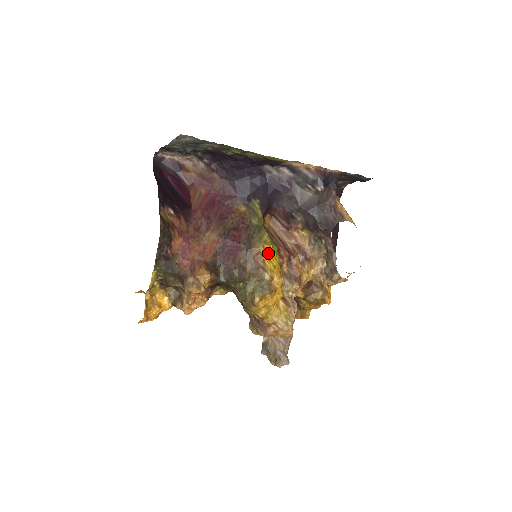
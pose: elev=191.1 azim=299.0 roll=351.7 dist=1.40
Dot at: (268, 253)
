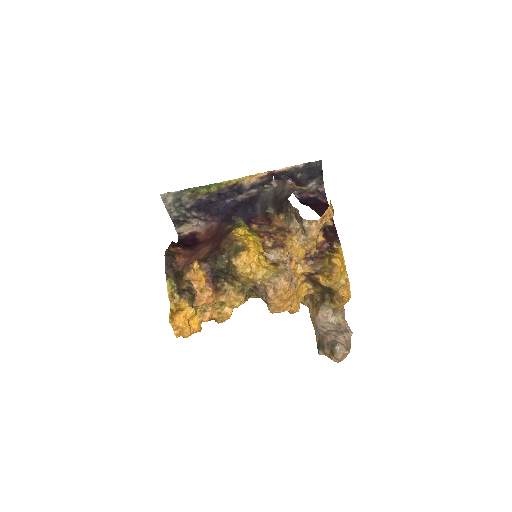
Dot at: (243, 234)
